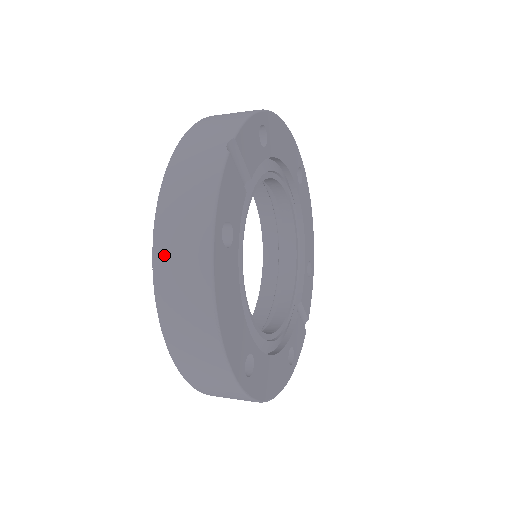
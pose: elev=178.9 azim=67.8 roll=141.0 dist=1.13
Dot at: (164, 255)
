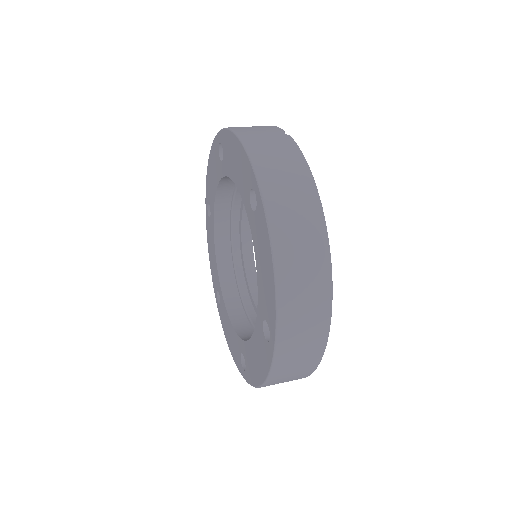
Dot at: (277, 204)
